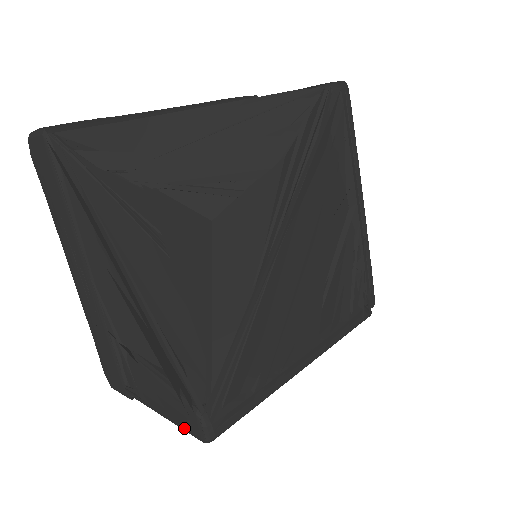
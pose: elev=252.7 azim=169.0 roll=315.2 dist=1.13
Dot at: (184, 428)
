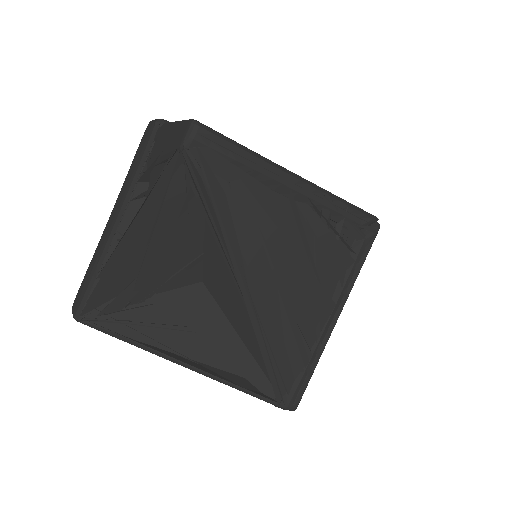
Dot at: occluded
